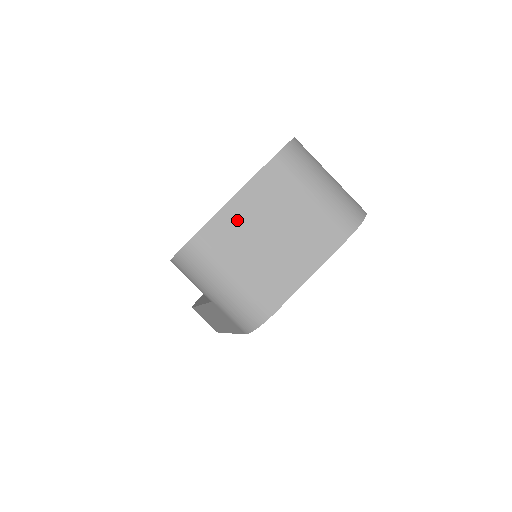
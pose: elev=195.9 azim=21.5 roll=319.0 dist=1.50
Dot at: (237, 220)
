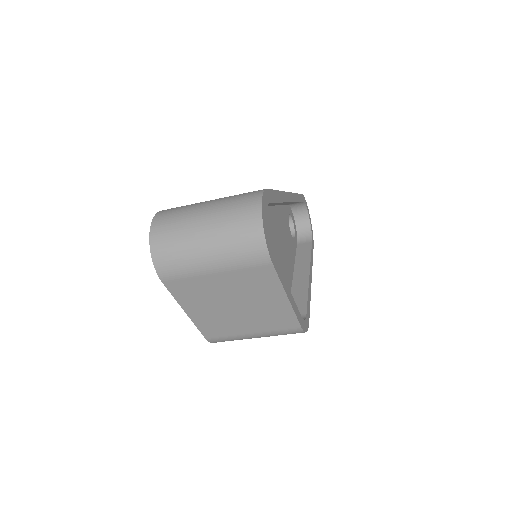
Dot at: (208, 319)
